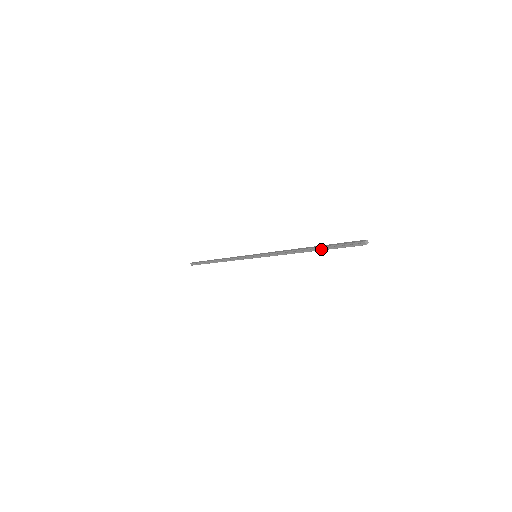
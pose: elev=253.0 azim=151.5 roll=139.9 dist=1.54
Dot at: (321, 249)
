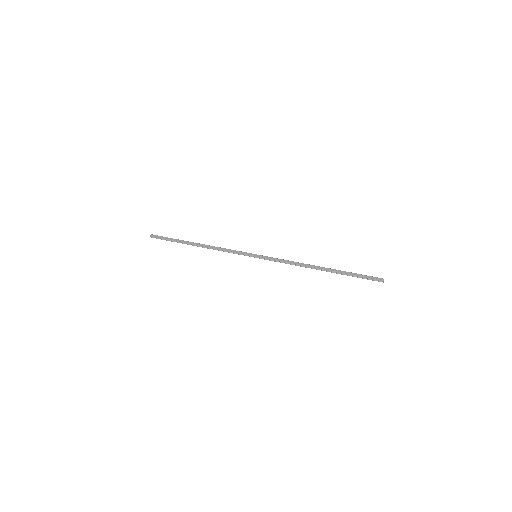
Dot at: (338, 273)
